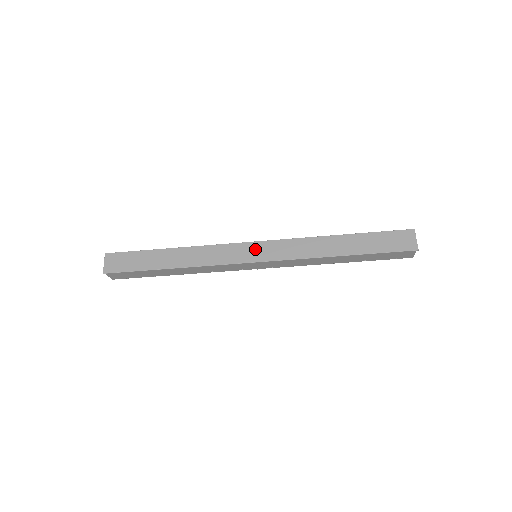
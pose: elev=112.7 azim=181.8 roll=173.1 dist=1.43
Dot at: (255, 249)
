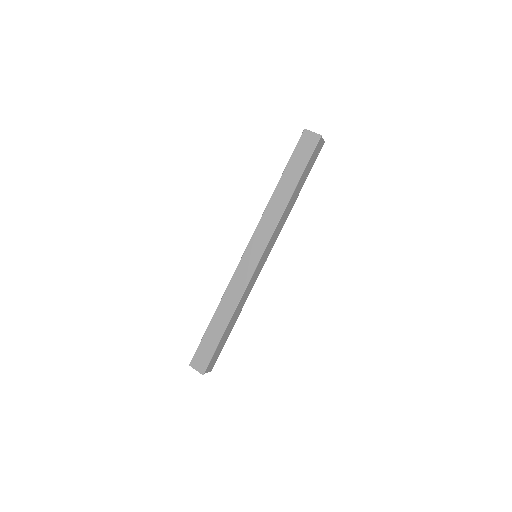
Dot at: (250, 254)
